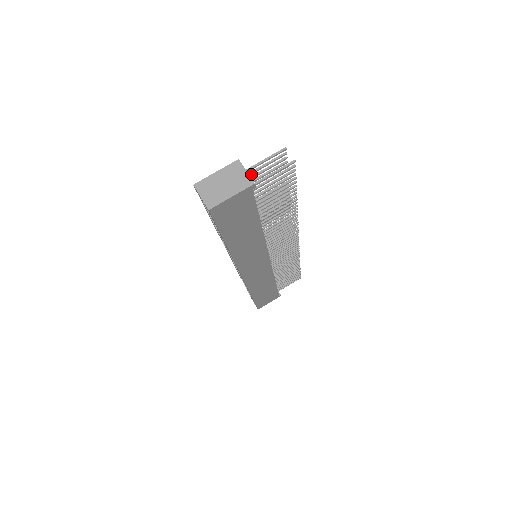
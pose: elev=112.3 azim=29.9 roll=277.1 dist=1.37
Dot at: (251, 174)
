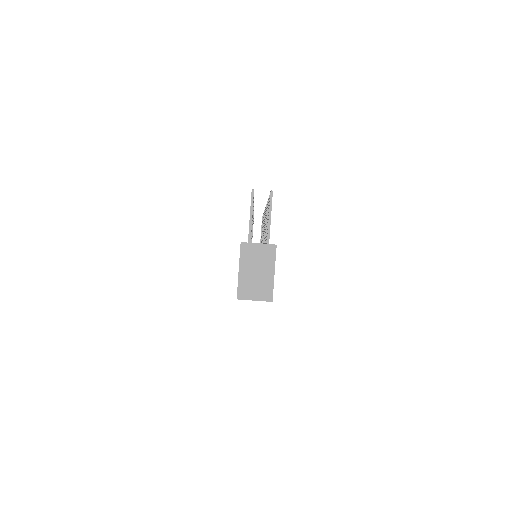
Dot at: occluded
